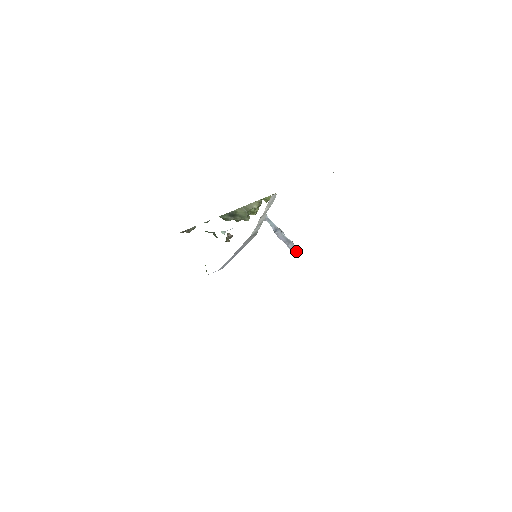
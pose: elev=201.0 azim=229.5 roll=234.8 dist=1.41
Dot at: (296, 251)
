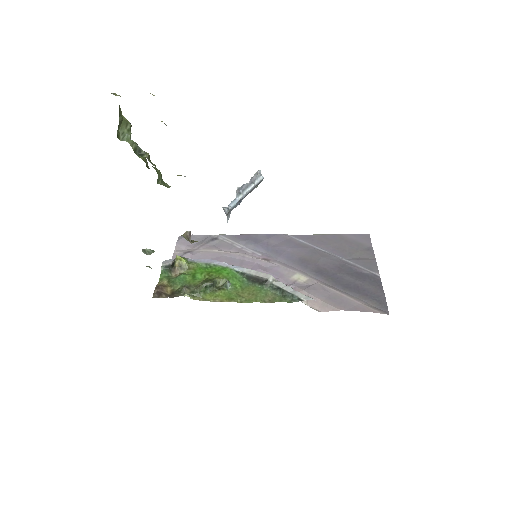
Dot at: occluded
